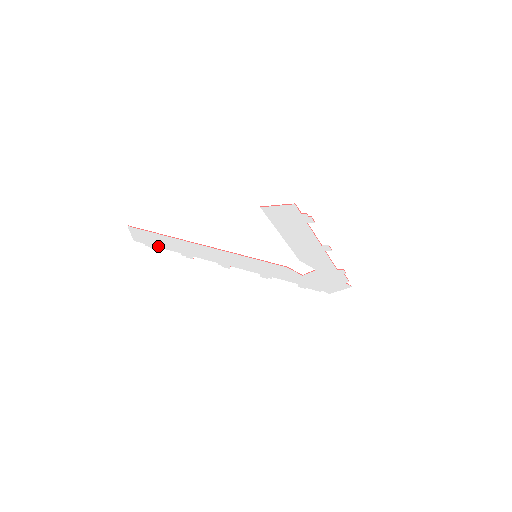
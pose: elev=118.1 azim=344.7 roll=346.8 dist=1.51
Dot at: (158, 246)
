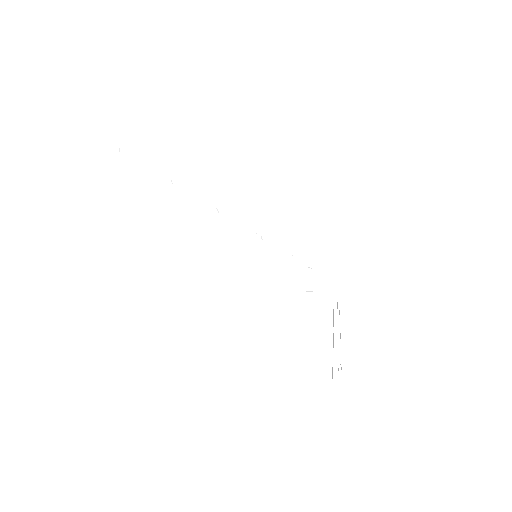
Dot at: occluded
